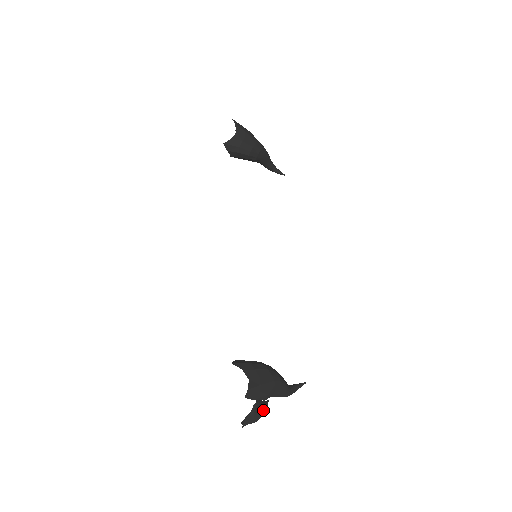
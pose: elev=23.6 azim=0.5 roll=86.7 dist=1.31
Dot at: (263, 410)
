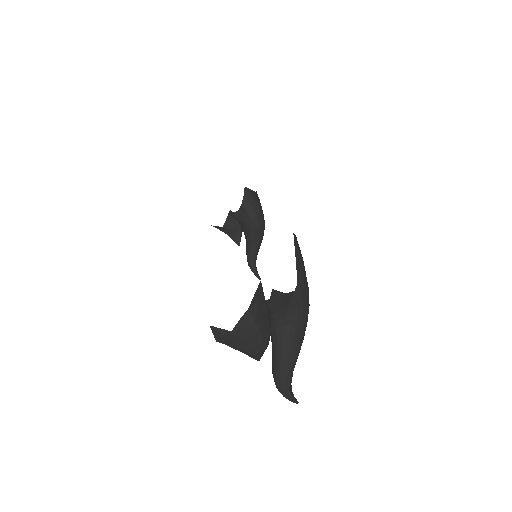
Dot at: (270, 332)
